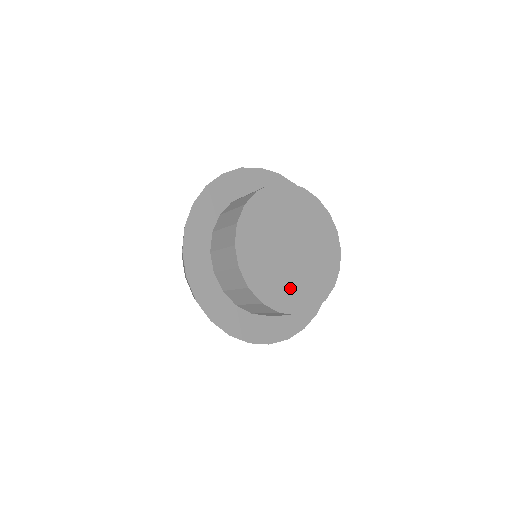
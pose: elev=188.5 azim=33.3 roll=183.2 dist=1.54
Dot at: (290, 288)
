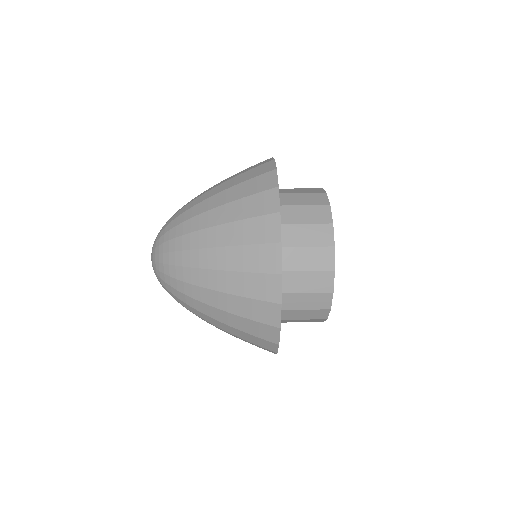
Dot at: occluded
